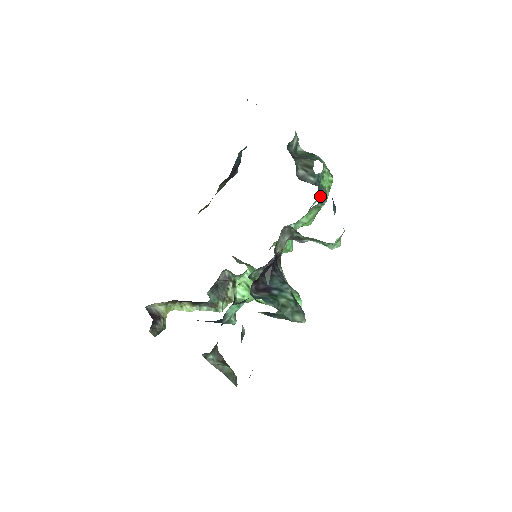
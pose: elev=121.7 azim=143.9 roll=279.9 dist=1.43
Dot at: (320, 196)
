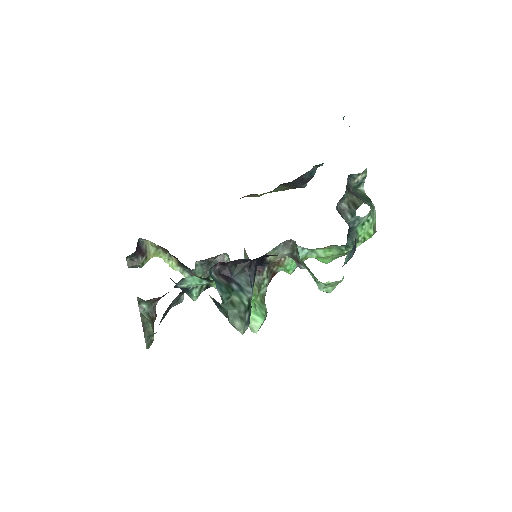
Dot at: (348, 239)
